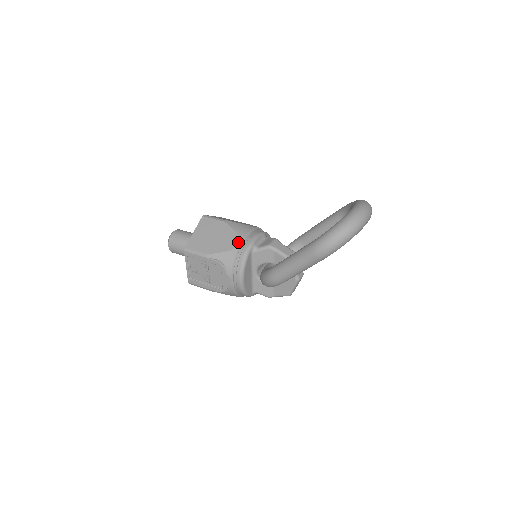
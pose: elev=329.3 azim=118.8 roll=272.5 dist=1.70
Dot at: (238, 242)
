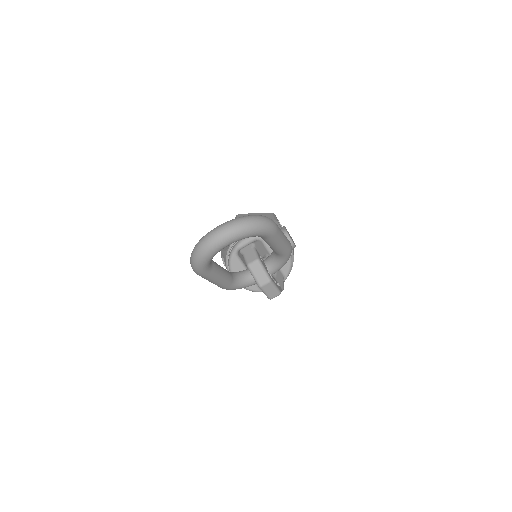
Dot at: (230, 244)
